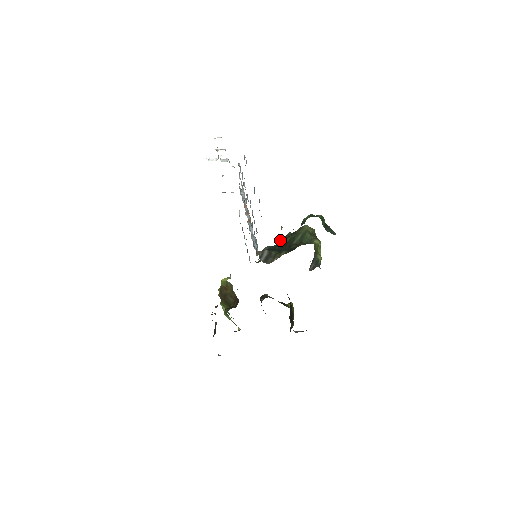
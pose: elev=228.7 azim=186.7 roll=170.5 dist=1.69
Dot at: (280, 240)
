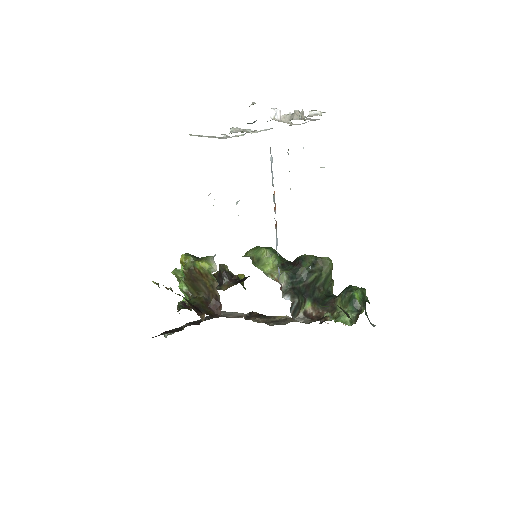
Dot at: (301, 268)
